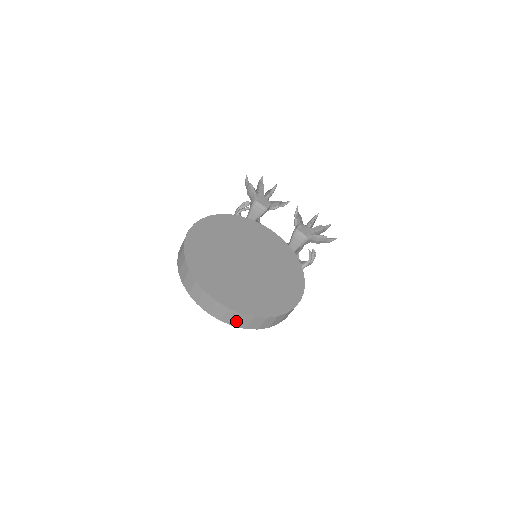
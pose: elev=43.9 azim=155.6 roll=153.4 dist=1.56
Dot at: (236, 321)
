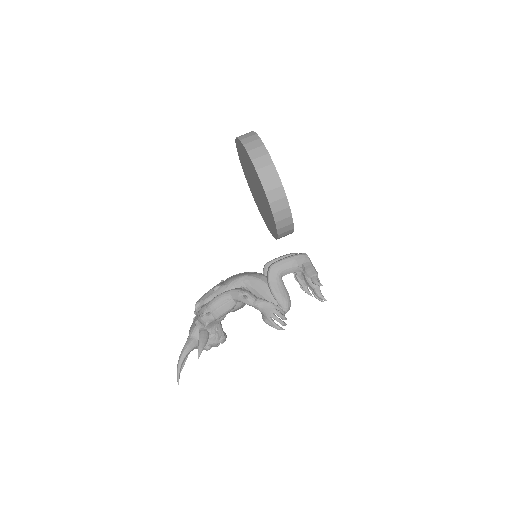
Dot at: (244, 136)
